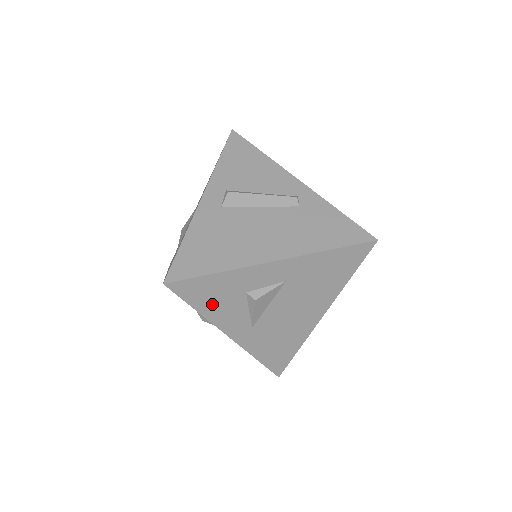
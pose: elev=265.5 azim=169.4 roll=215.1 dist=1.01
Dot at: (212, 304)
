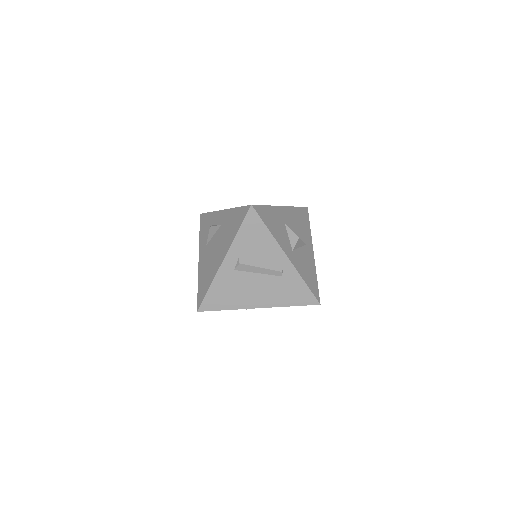
Dot at: occluded
